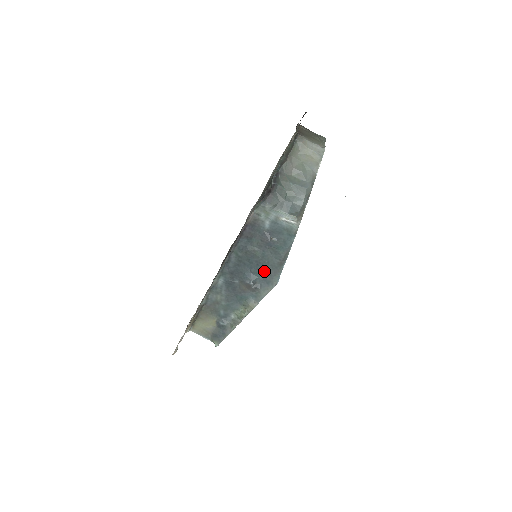
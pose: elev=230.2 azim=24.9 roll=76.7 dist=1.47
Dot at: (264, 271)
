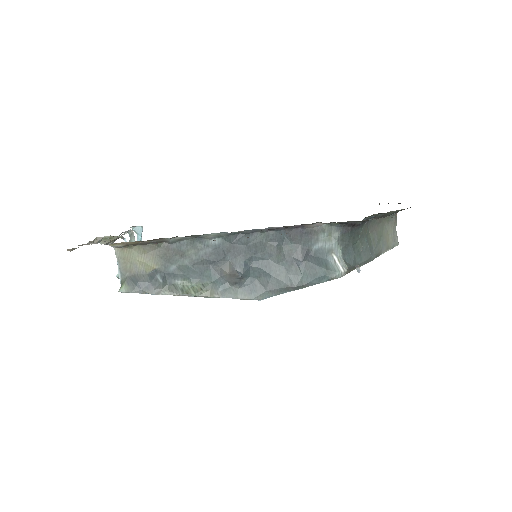
Dot at: (263, 278)
